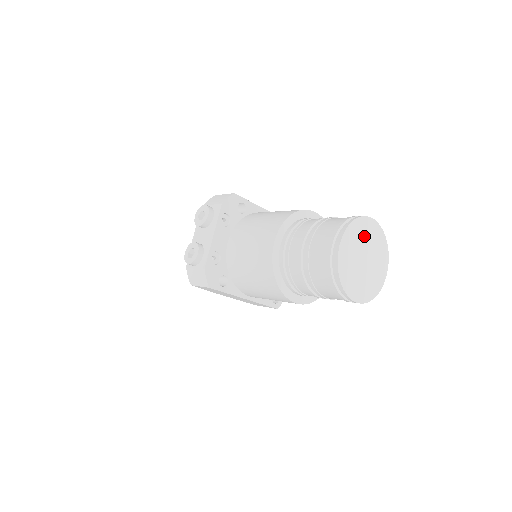
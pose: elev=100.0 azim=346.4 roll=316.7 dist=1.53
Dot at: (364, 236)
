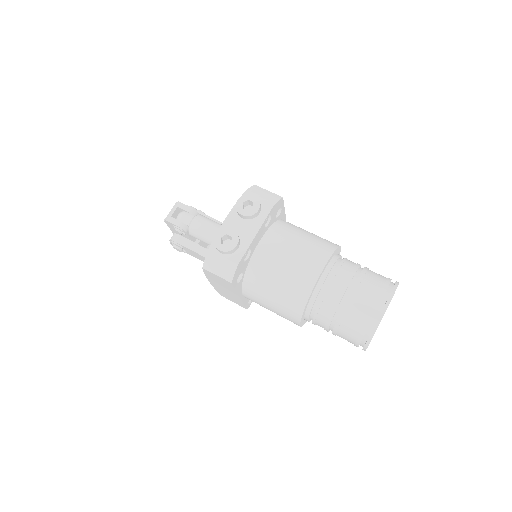
Dot at: occluded
